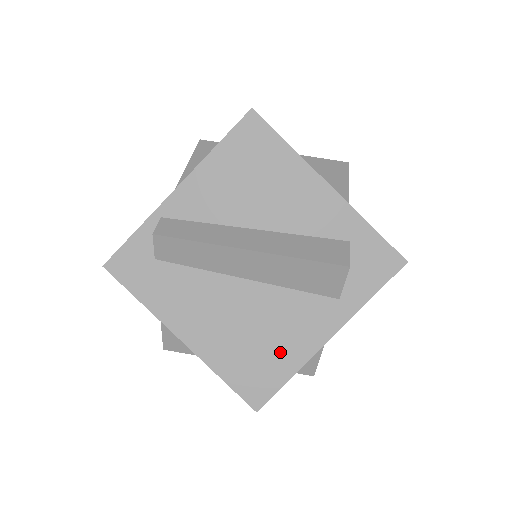
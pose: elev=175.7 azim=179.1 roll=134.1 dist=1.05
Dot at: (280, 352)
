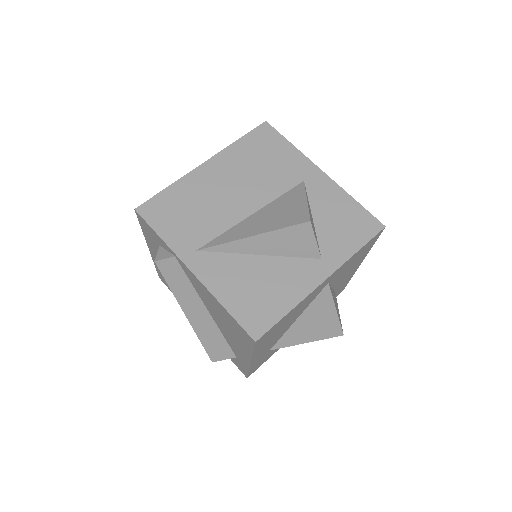
Dot at: occluded
